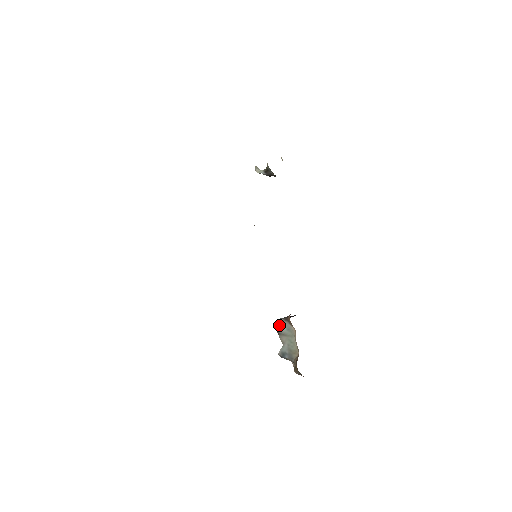
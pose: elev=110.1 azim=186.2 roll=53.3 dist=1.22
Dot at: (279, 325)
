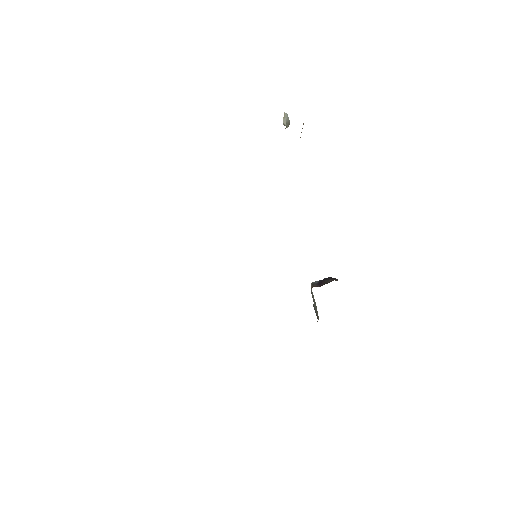
Dot at: occluded
